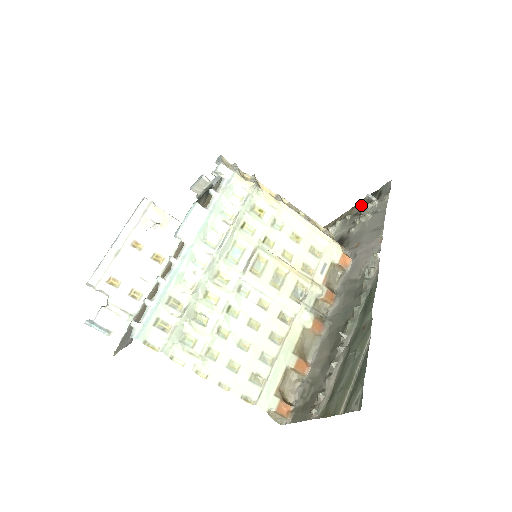
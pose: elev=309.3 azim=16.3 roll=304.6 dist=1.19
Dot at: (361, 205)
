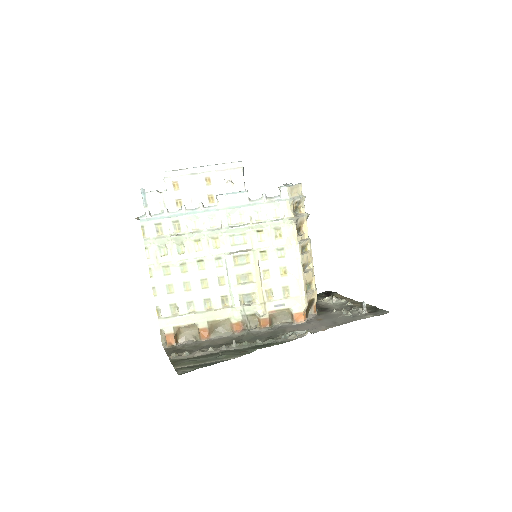
Dot at: occluded
